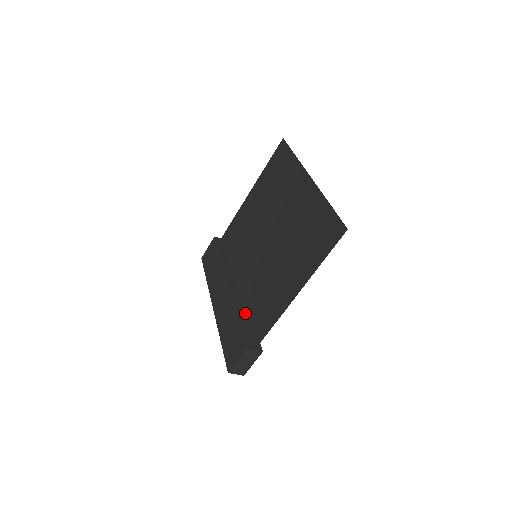
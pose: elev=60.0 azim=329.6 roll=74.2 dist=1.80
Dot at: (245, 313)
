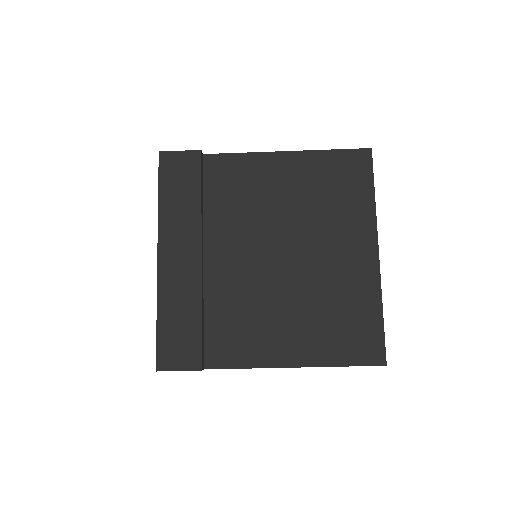
Dot at: (206, 311)
